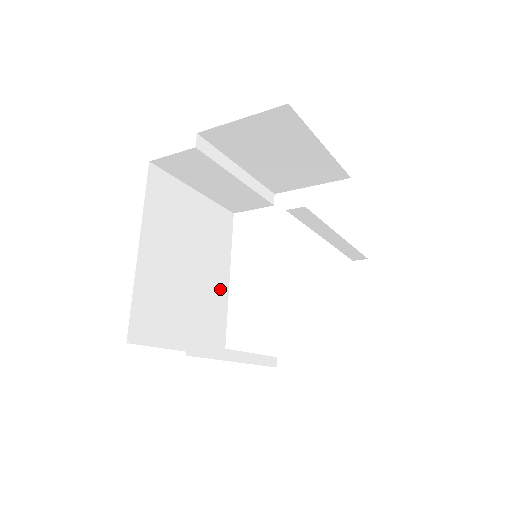
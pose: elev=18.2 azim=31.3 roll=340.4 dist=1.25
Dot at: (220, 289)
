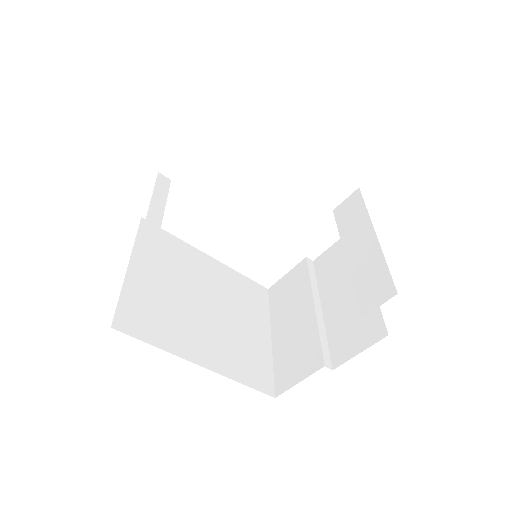
Dot at: (218, 271)
